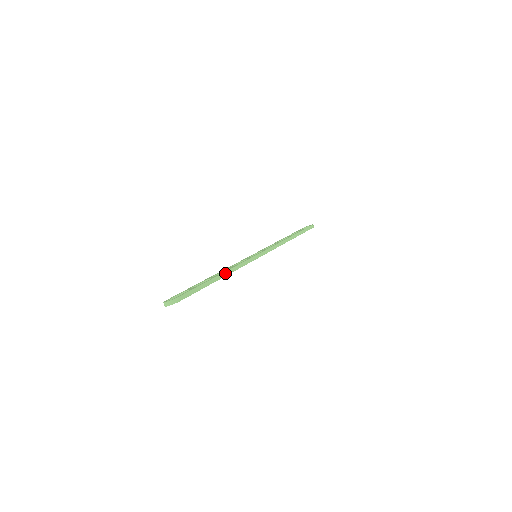
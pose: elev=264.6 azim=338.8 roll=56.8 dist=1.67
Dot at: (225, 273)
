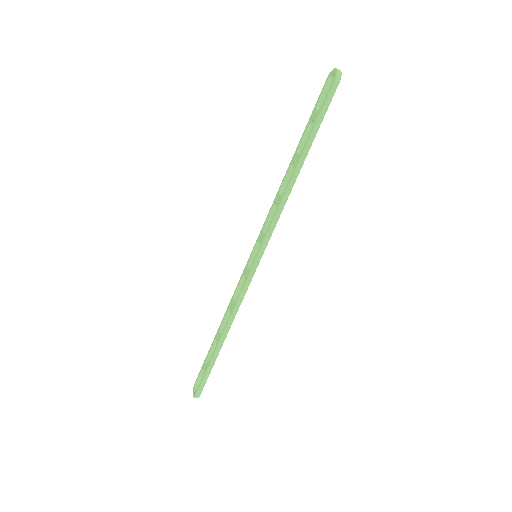
Dot at: (225, 333)
